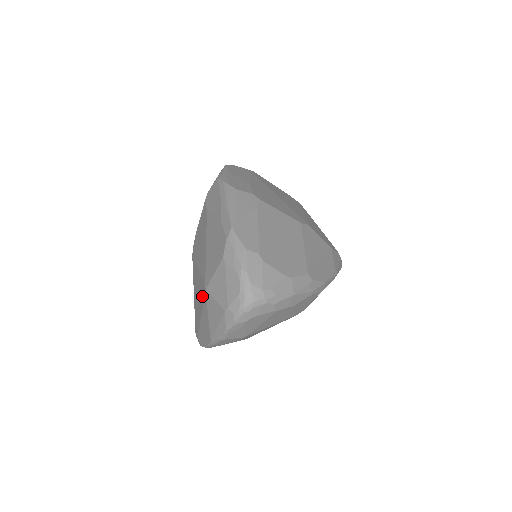
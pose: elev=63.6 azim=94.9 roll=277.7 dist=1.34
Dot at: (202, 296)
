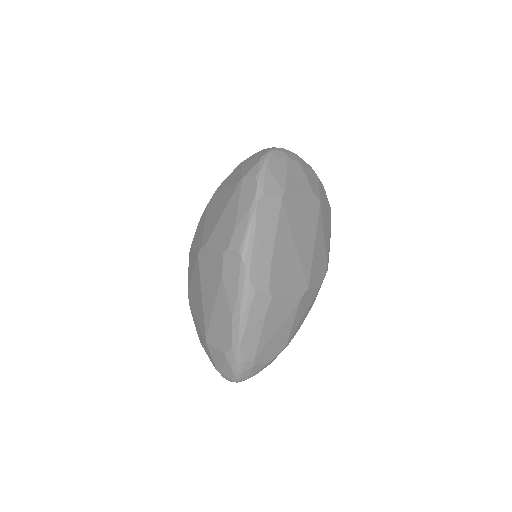
Dot at: (201, 326)
